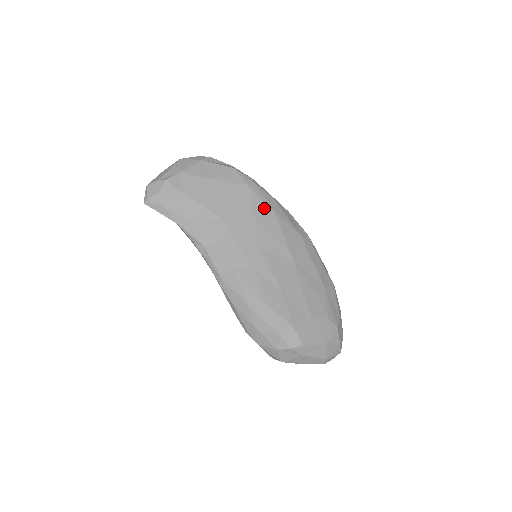
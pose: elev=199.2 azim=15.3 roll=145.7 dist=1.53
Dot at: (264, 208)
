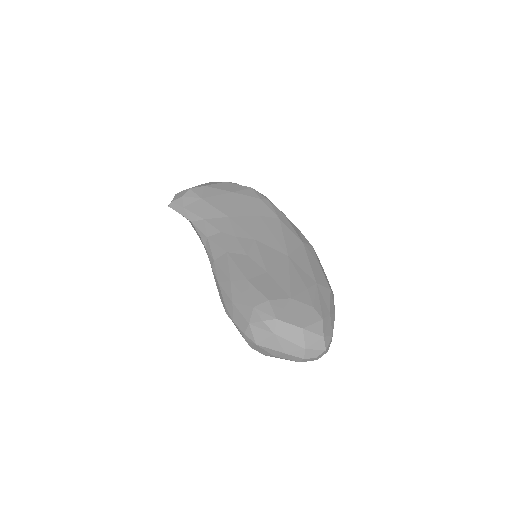
Dot at: (271, 215)
